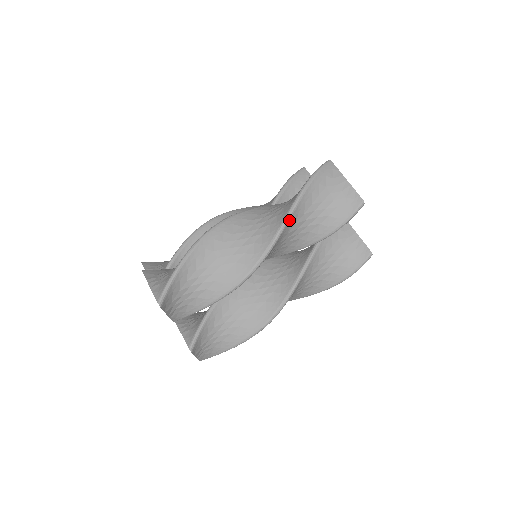
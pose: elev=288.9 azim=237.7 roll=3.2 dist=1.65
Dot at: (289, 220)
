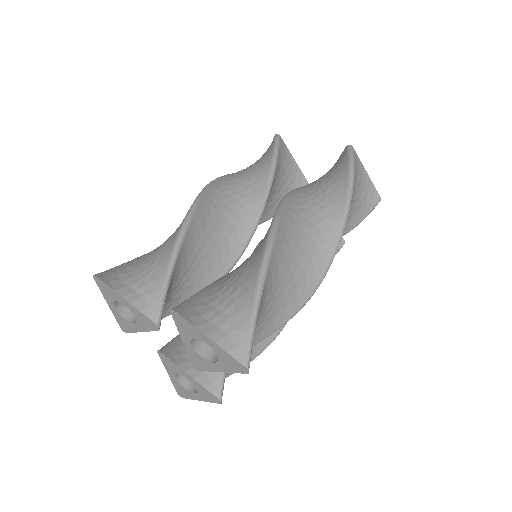
Dot at: (344, 227)
